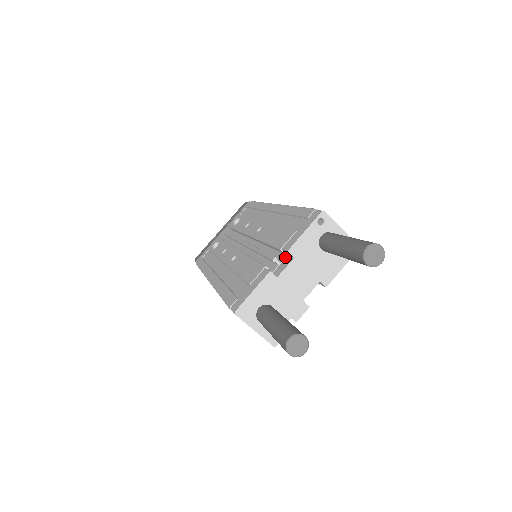
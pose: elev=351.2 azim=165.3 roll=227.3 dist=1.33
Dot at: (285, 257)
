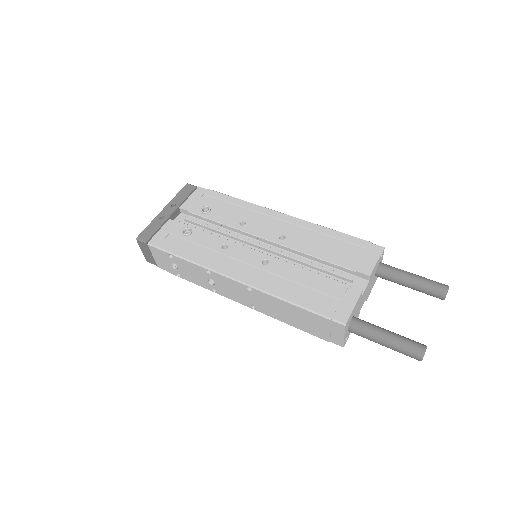
Dot at: (355, 277)
